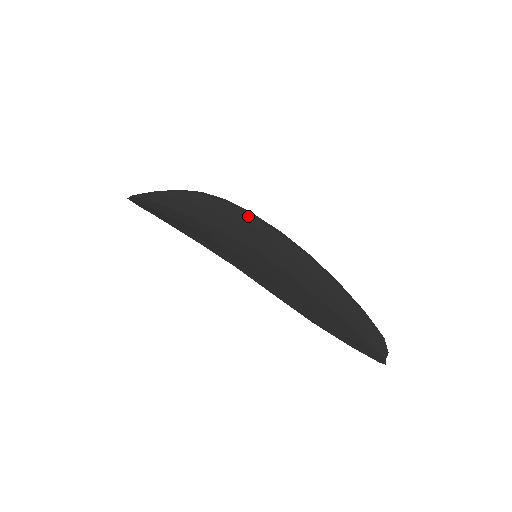
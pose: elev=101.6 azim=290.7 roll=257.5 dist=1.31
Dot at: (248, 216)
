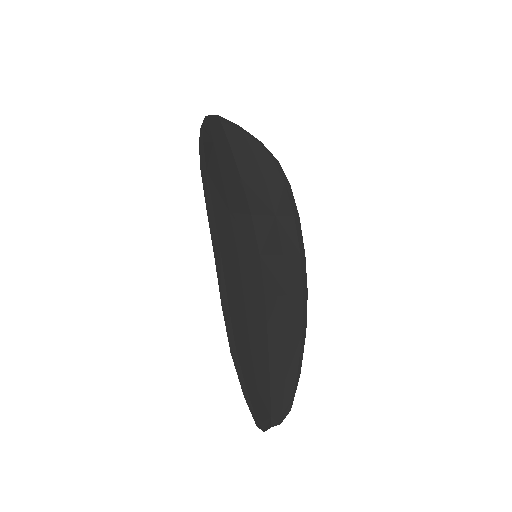
Dot at: (291, 215)
